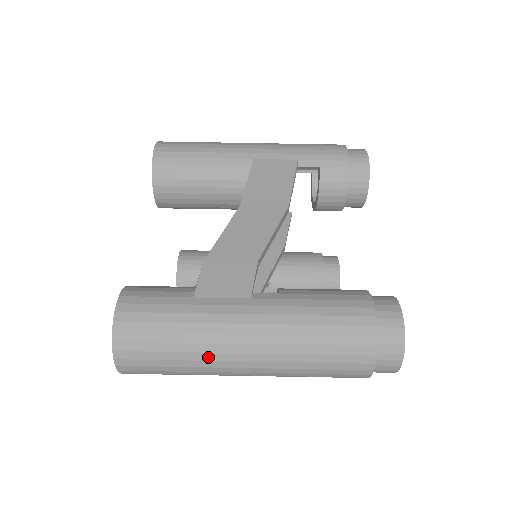
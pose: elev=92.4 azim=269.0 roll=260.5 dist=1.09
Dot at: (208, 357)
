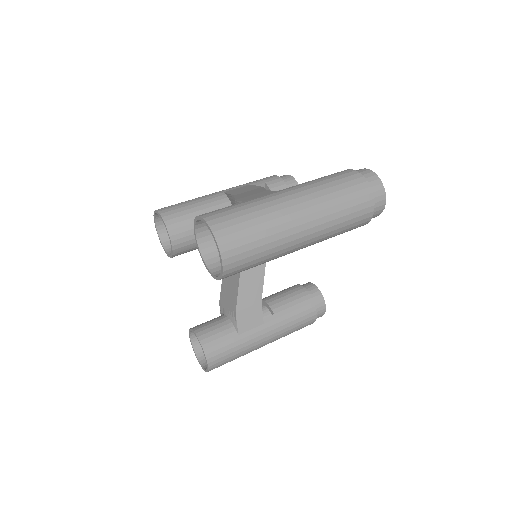
Dot at: (276, 215)
